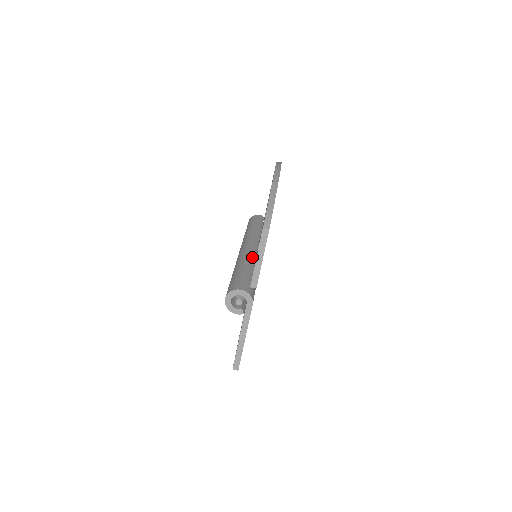
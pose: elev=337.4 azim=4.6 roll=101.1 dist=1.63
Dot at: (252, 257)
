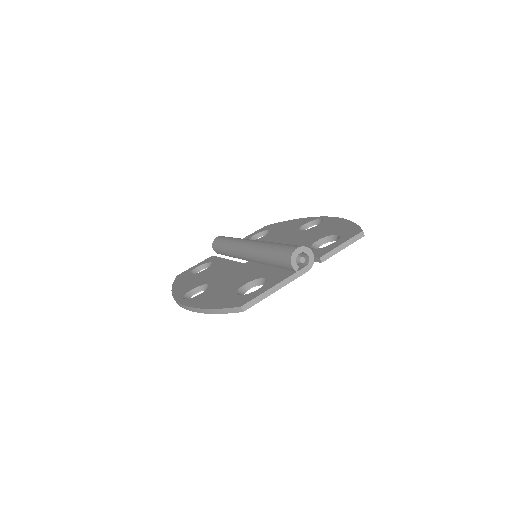
Dot at: occluded
